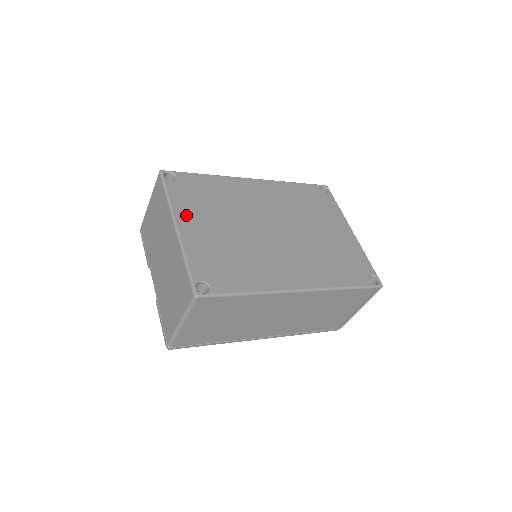
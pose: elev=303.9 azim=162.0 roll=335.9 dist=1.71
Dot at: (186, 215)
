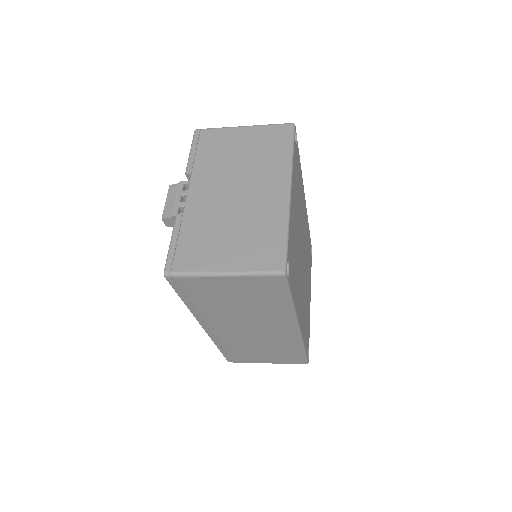
Dot at: (294, 186)
